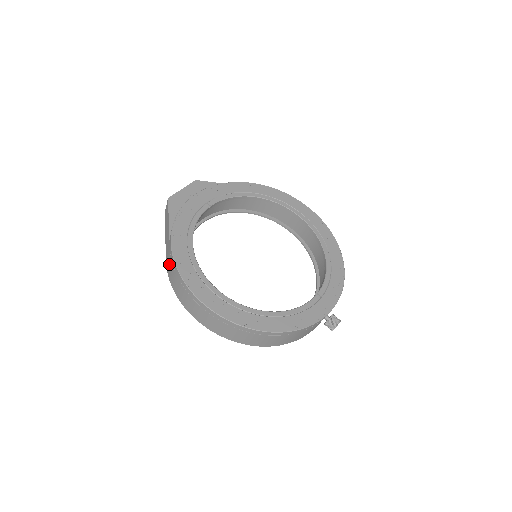
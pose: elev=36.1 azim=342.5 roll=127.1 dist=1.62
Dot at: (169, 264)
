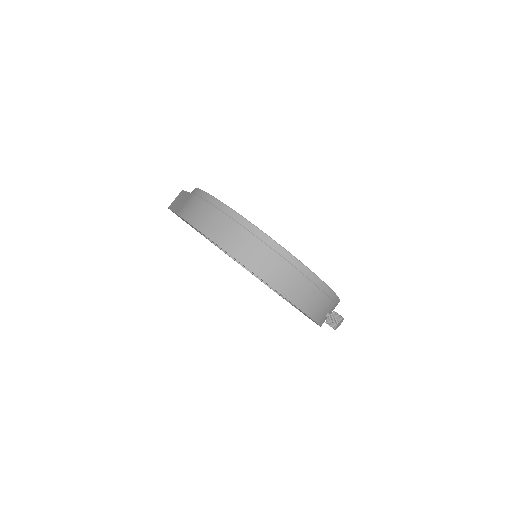
Dot at: (188, 203)
